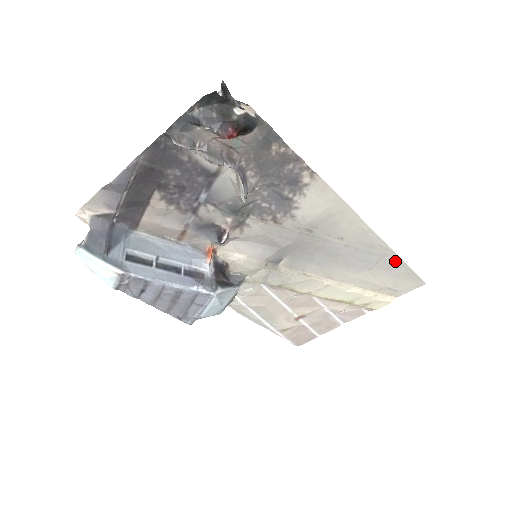
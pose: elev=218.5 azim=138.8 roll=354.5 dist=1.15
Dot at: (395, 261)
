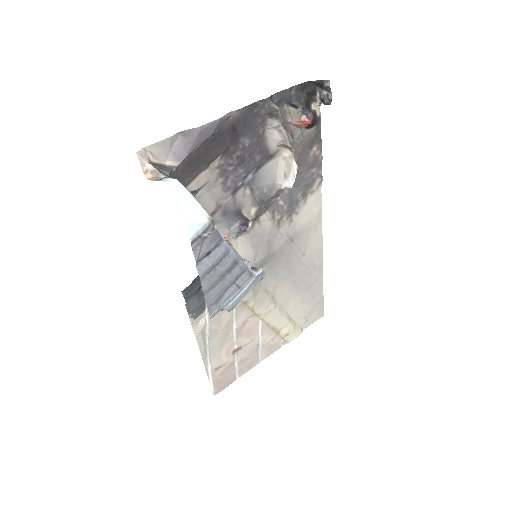
Dot at: (319, 287)
